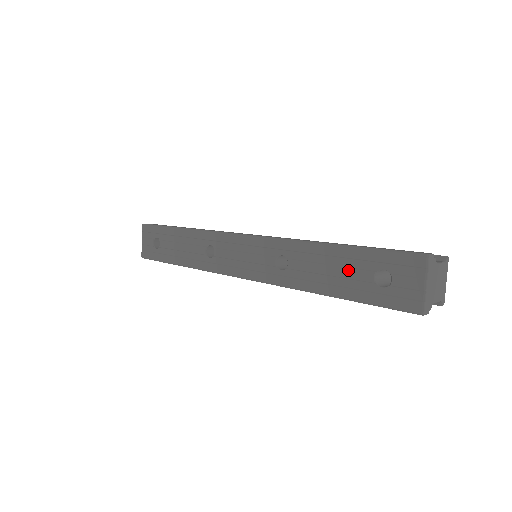
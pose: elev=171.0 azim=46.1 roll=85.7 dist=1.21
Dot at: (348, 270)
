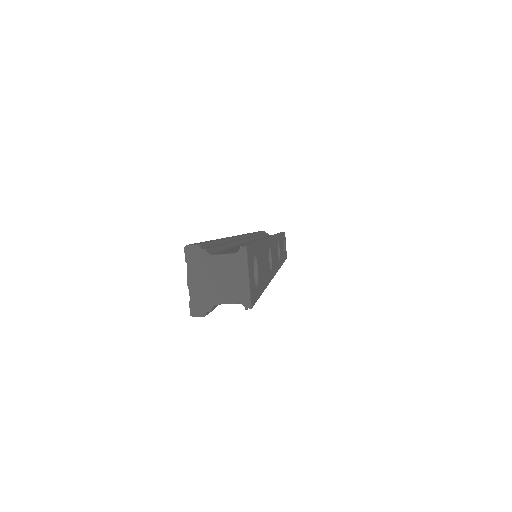
Dot at: occluded
